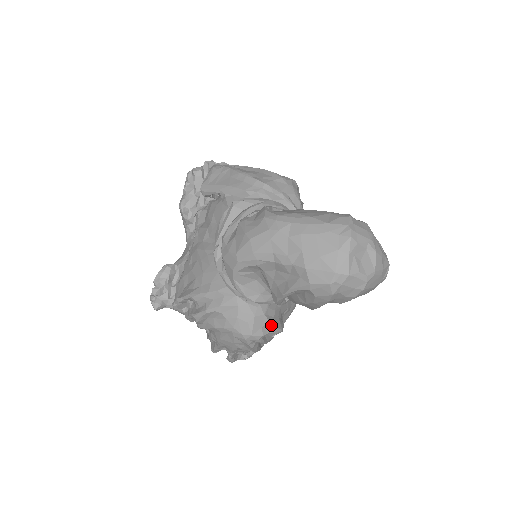
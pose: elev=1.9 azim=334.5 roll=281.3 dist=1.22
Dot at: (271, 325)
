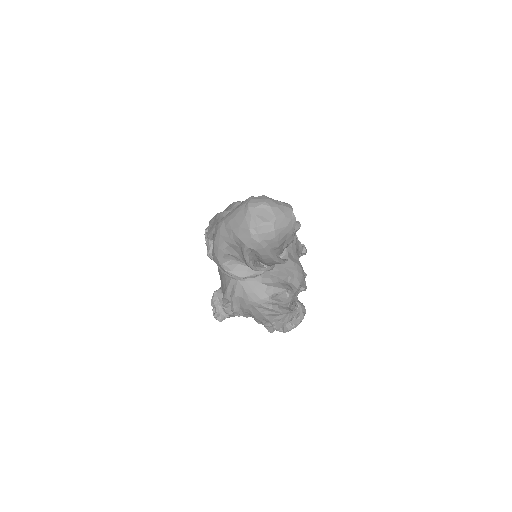
Dot at: (272, 288)
